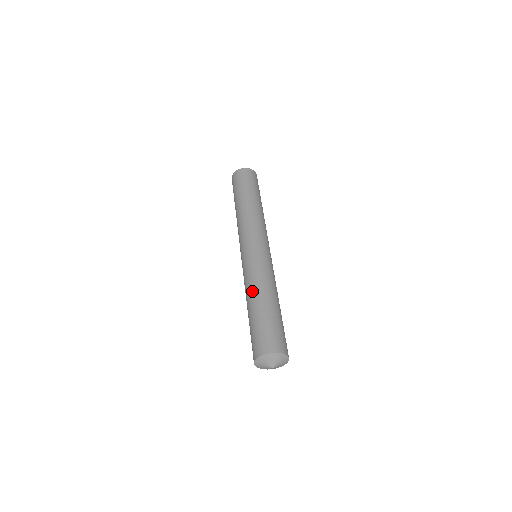
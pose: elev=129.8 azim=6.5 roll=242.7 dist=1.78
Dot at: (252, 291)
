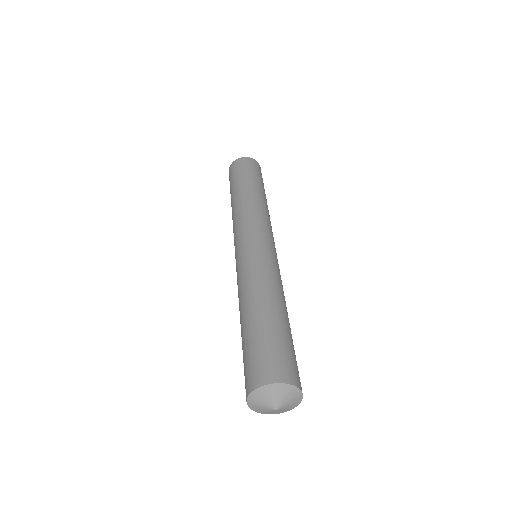
Dot at: (252, 293)
